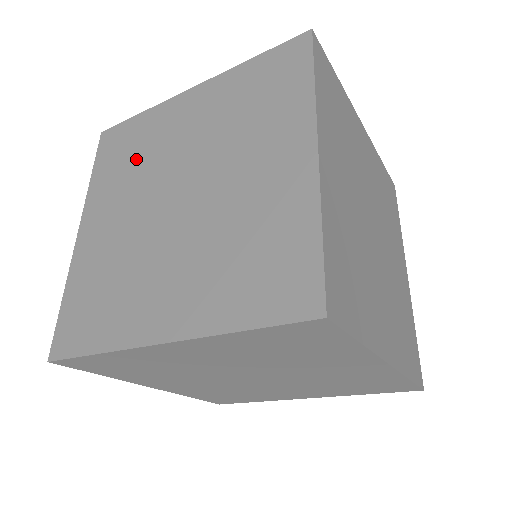
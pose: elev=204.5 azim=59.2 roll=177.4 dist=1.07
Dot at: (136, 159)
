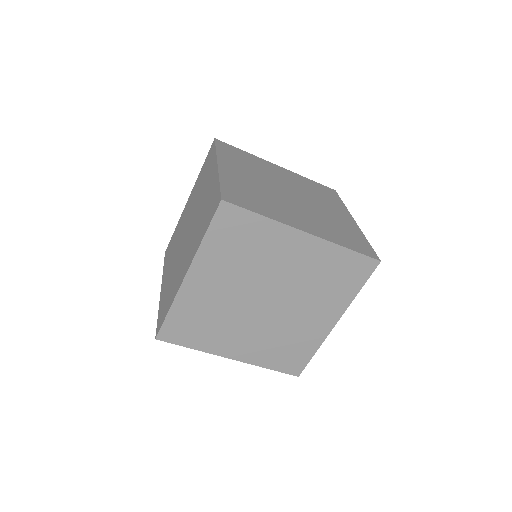
Dot at: (252, 165)
